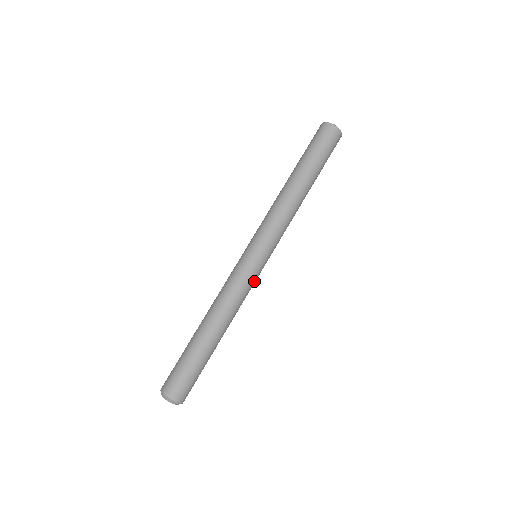
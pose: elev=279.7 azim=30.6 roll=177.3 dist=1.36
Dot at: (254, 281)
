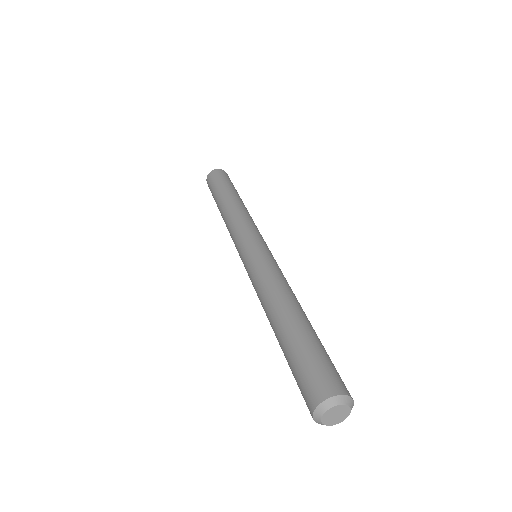
Dot at: occluded
